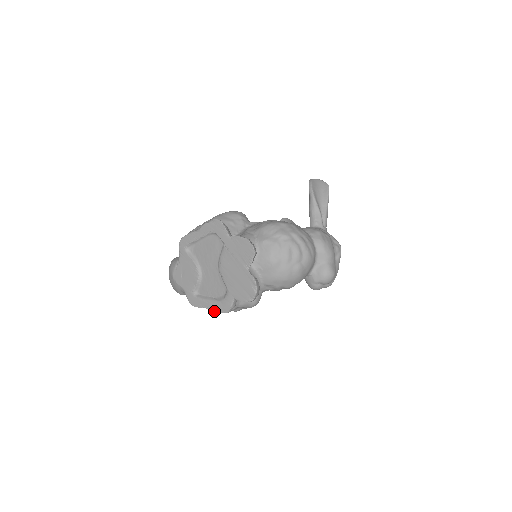
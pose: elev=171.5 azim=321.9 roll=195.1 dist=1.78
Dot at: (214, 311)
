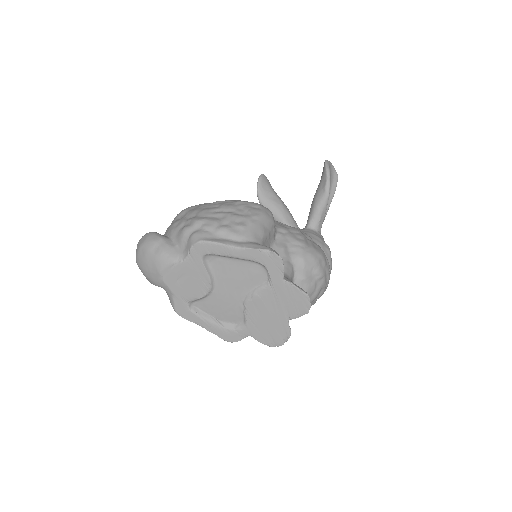
Dot at: occluded
